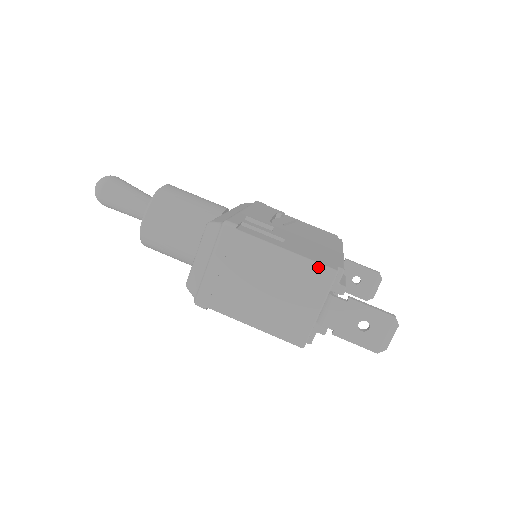
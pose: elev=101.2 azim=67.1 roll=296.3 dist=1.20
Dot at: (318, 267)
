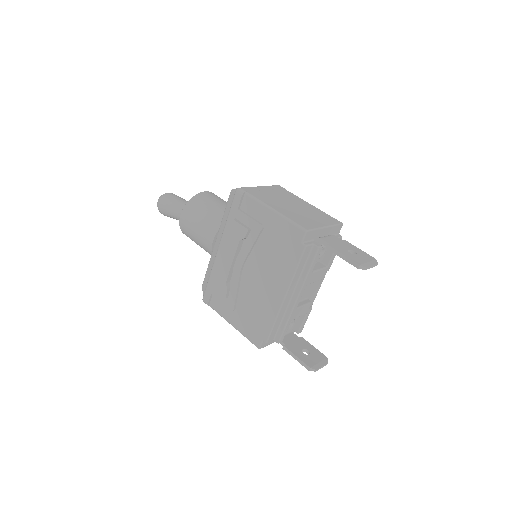
Dot at: (331, 217)
